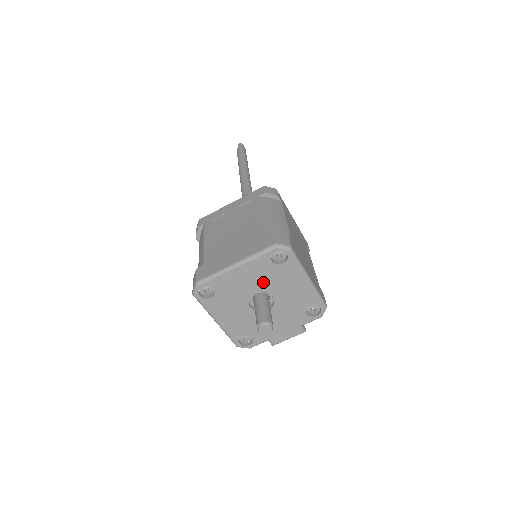
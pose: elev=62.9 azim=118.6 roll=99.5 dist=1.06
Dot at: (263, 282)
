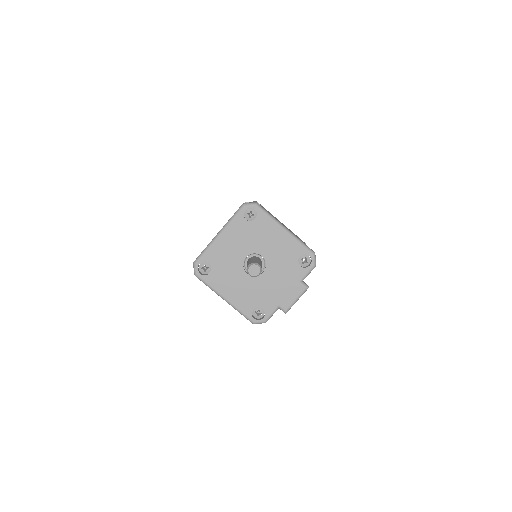
Dot at: (247, 243)
